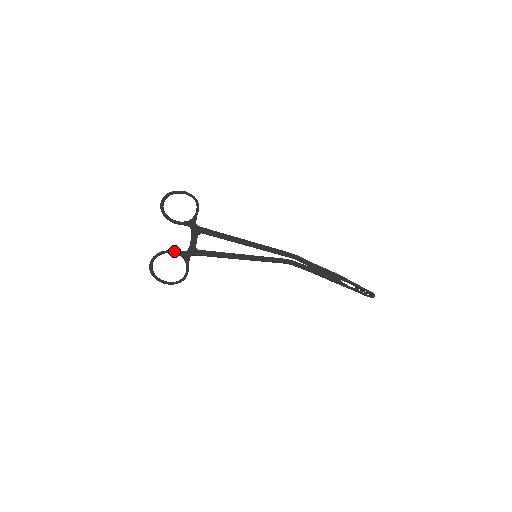
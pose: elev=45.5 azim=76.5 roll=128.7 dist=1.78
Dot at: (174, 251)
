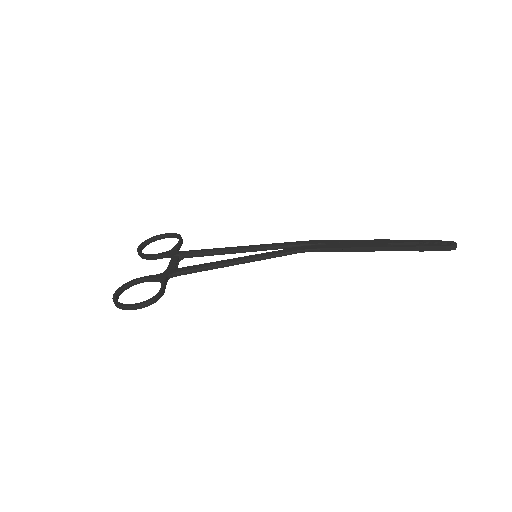
Dot at: (147, 276)
